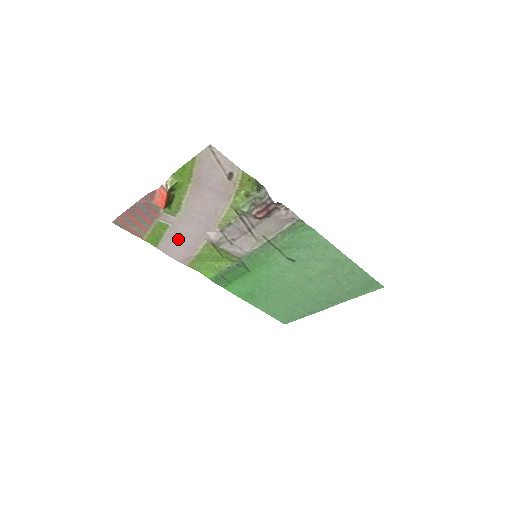
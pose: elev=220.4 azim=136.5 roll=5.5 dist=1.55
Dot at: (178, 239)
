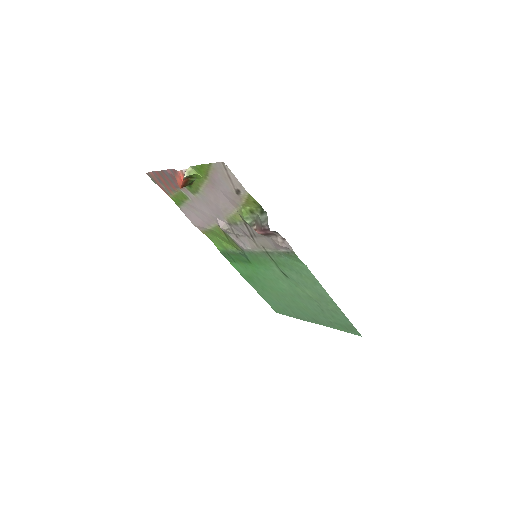
Dot at: (196, 211)
